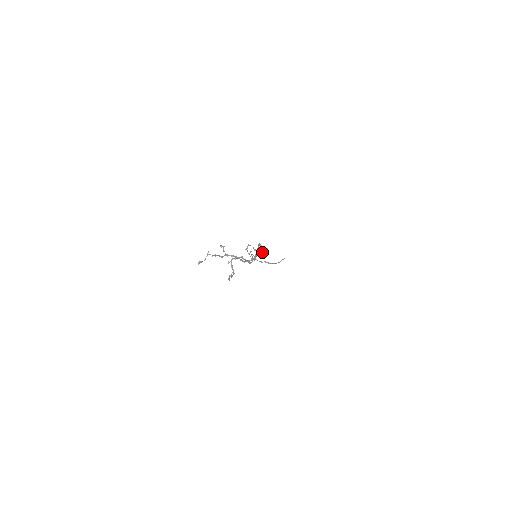
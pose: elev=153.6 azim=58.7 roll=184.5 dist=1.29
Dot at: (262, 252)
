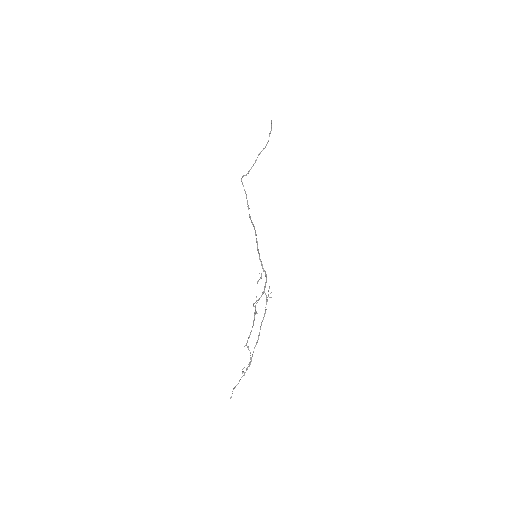
Dot at: (267, 301)
